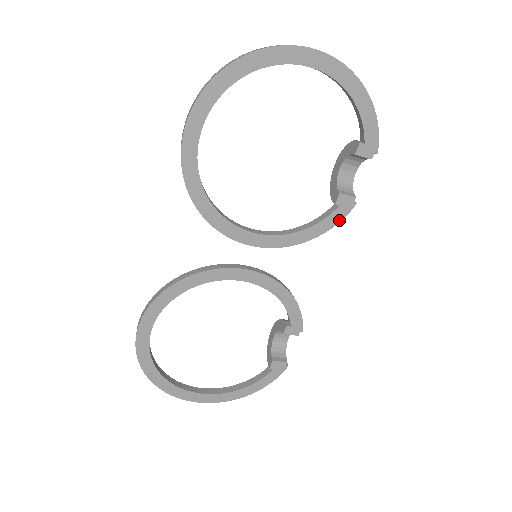
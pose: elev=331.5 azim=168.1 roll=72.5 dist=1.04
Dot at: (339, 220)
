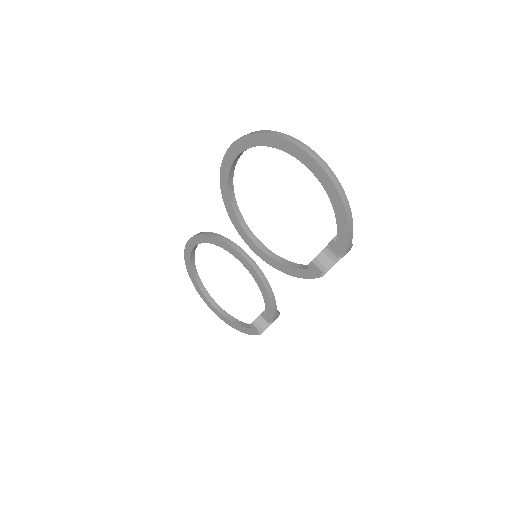
Dot at: (308, 277)
